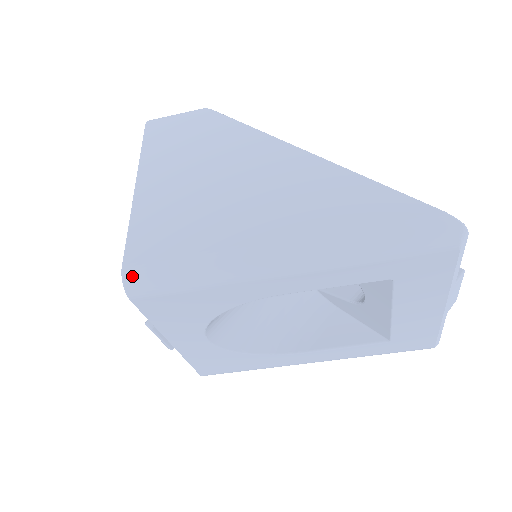
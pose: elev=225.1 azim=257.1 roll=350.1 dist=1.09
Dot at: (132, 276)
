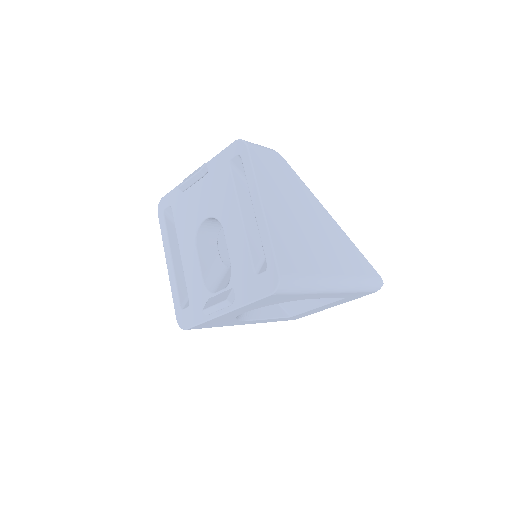
Dot at: (284, 282)
